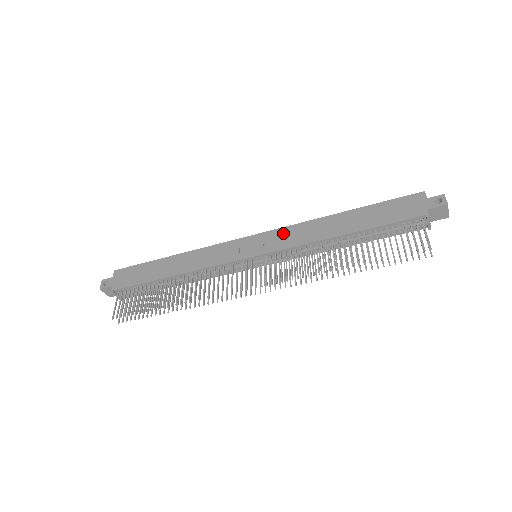
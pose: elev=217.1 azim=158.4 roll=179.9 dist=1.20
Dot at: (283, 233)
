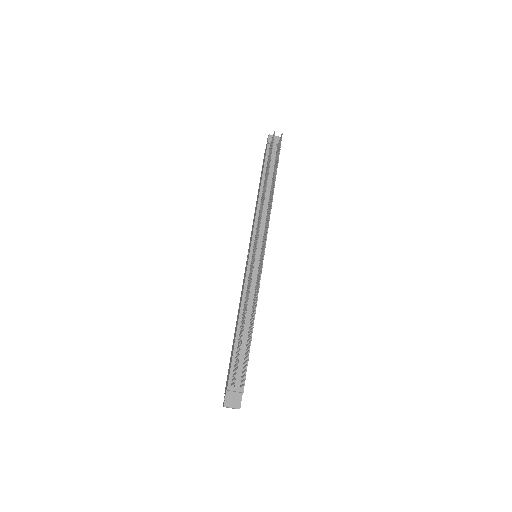
Dot at: (251, 235)
